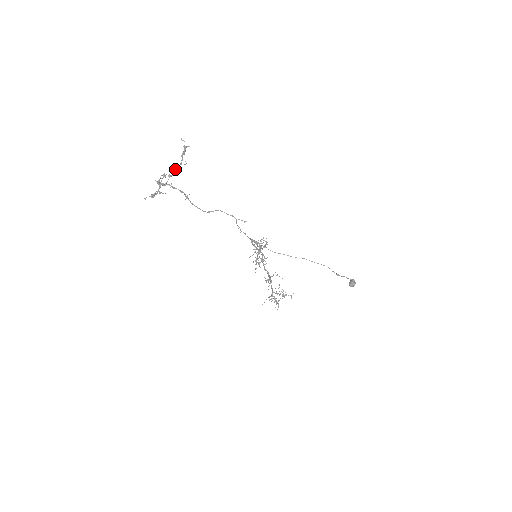
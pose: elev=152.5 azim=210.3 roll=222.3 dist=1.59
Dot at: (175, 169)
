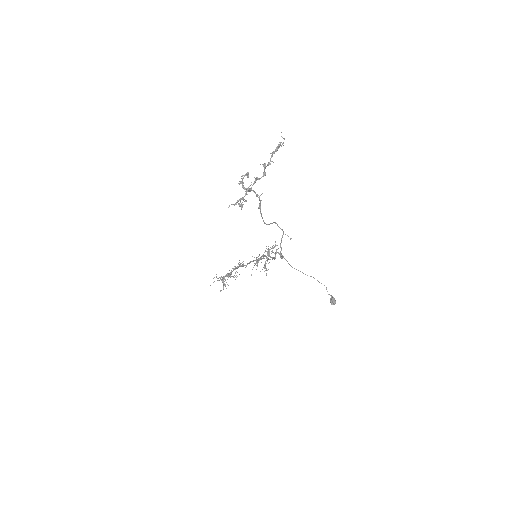
Dot at: (265, 172)
